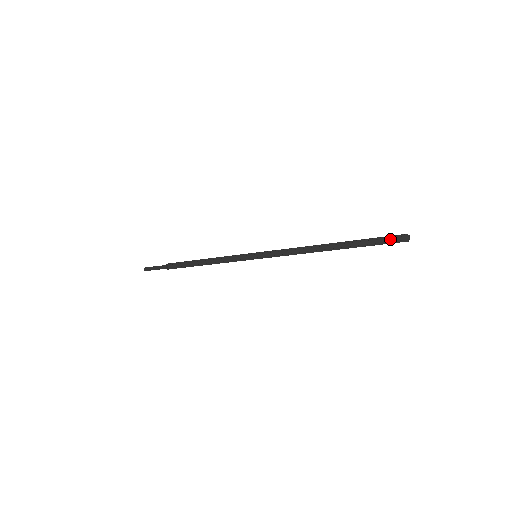
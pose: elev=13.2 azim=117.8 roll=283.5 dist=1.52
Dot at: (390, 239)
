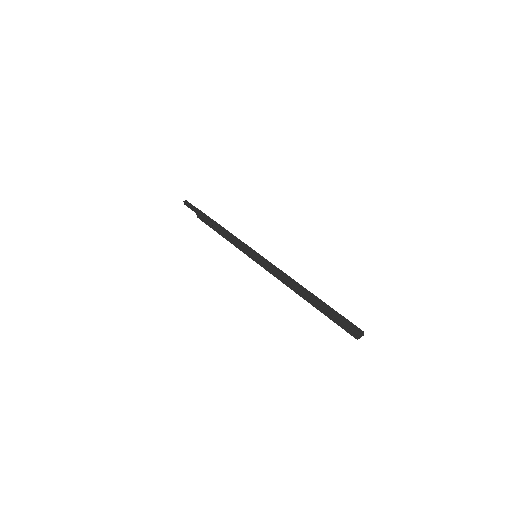
Dot at: (347, 326)
